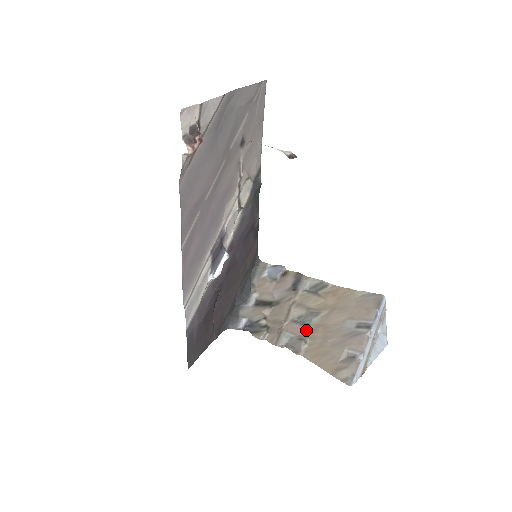
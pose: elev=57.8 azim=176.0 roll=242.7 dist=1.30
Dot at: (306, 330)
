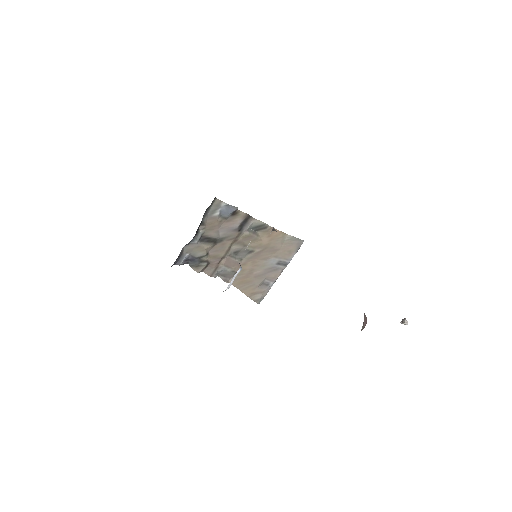
Dot at: (239, 264)
